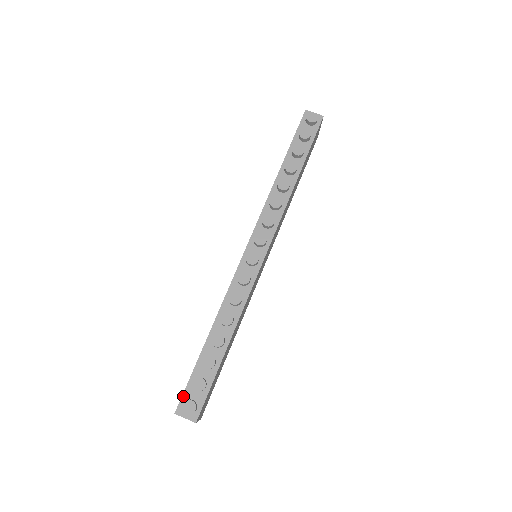
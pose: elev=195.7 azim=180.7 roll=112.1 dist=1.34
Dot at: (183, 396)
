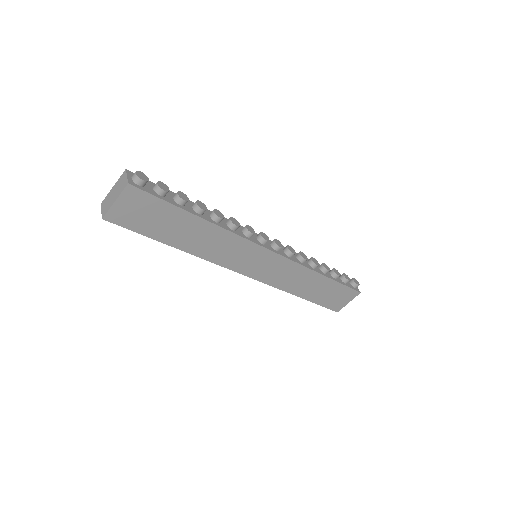
Dot at: occluded
